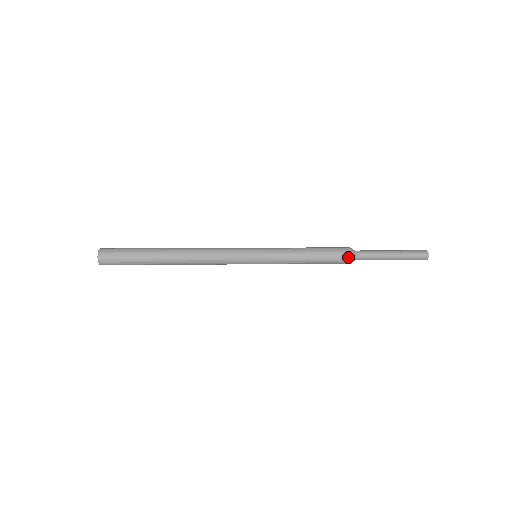
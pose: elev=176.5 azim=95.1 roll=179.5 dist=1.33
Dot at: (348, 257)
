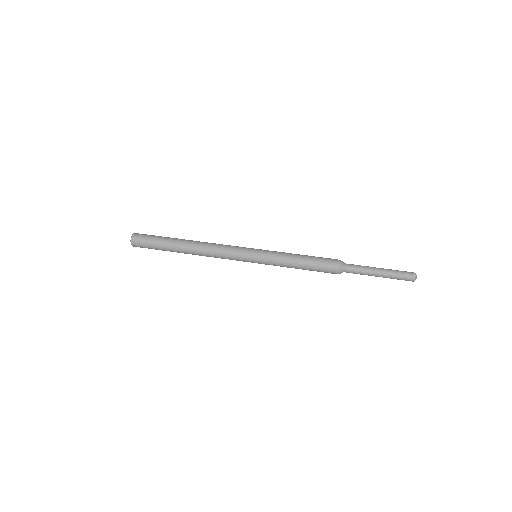
Dot at: occluded
